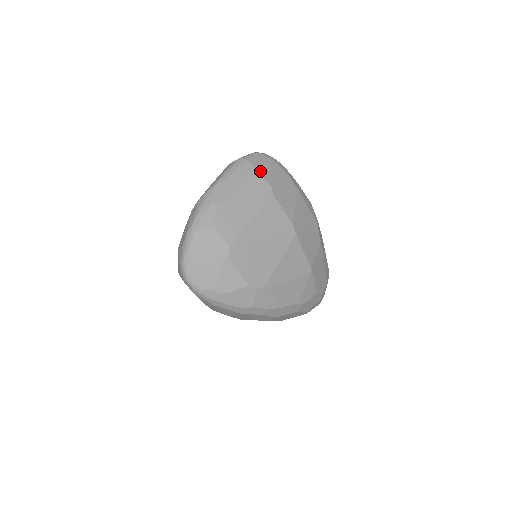
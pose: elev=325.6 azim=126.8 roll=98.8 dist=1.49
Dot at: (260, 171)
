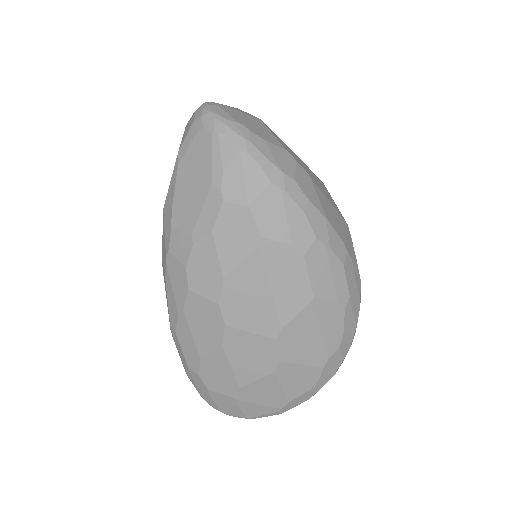
Dot at: occluded
